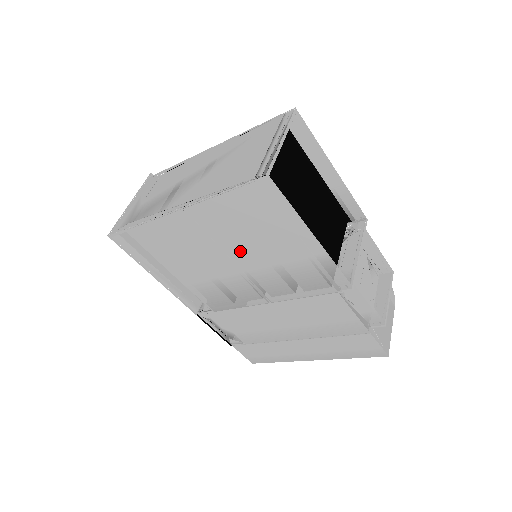
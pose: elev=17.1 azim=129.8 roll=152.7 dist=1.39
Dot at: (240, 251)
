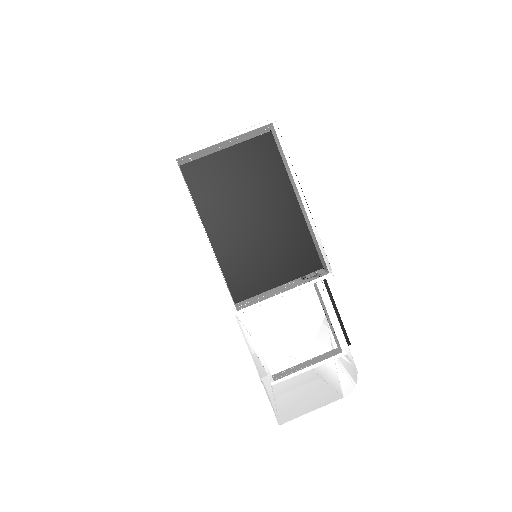
Dot at: occluded
